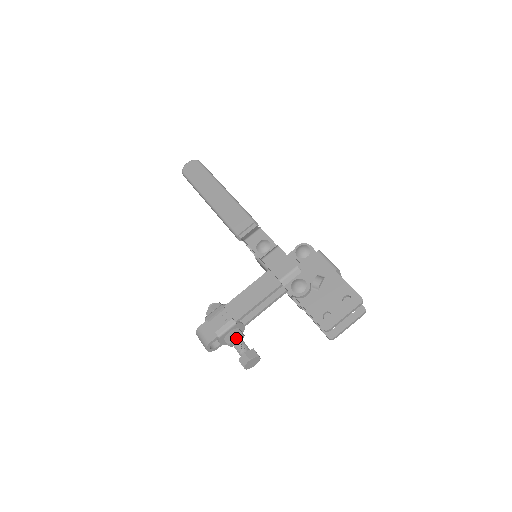
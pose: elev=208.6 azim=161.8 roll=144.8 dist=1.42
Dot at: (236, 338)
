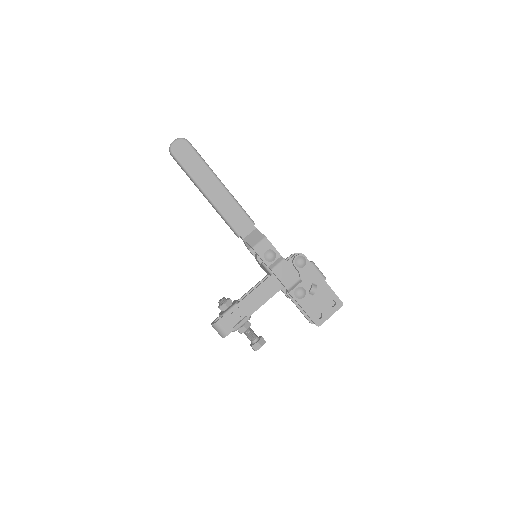
Dot at: (248, 329)
